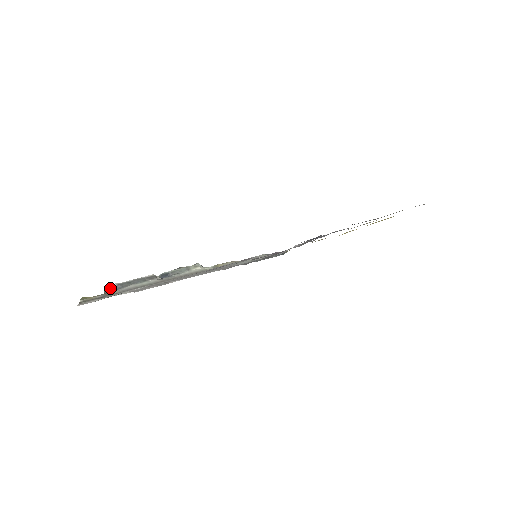
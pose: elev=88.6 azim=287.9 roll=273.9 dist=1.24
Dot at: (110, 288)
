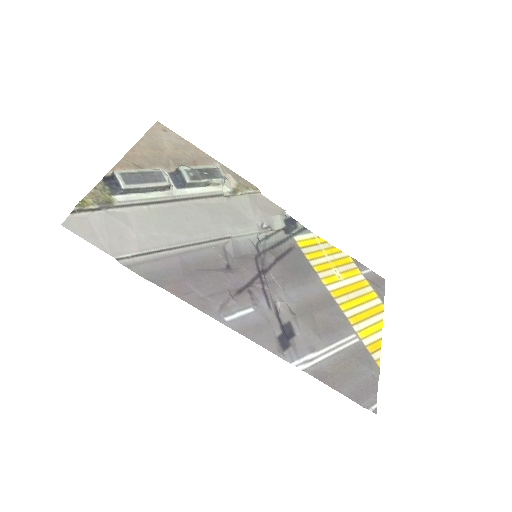
Dot at: (116, 186)
